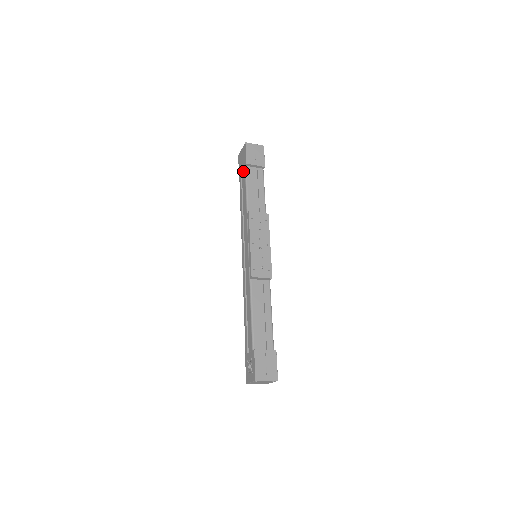
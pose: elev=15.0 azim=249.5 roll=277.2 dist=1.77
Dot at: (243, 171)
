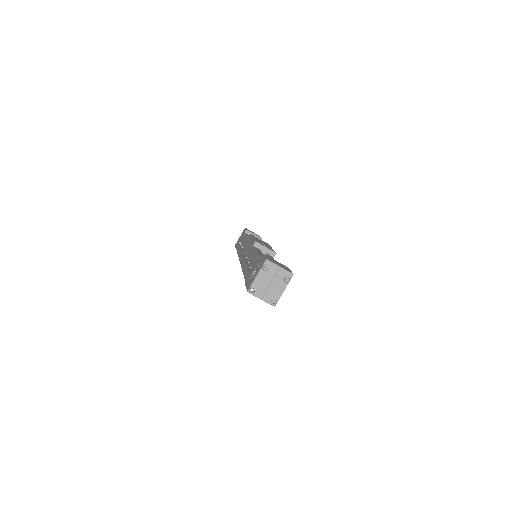
Dot at: (242, 237)
